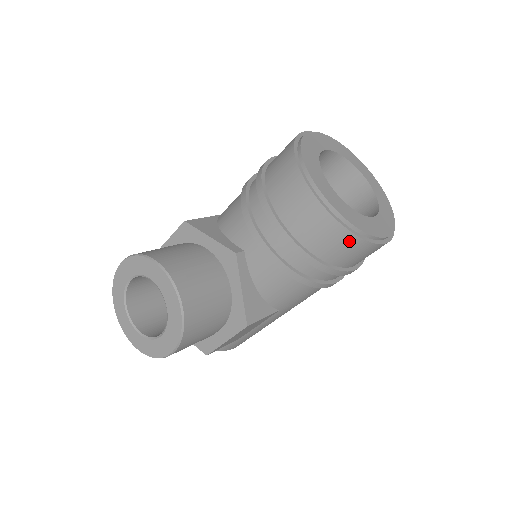
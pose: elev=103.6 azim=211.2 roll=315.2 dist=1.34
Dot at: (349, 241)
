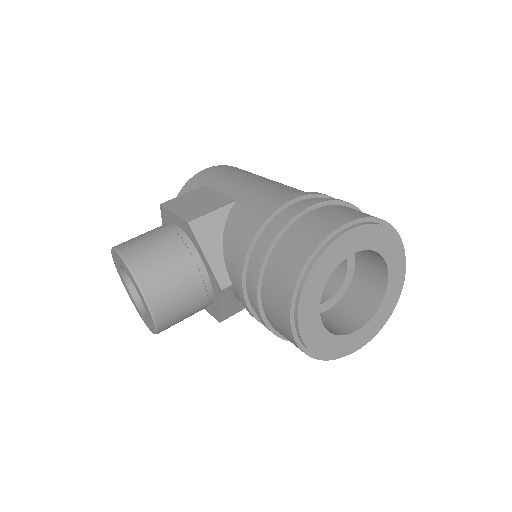
Dot at: occluded
